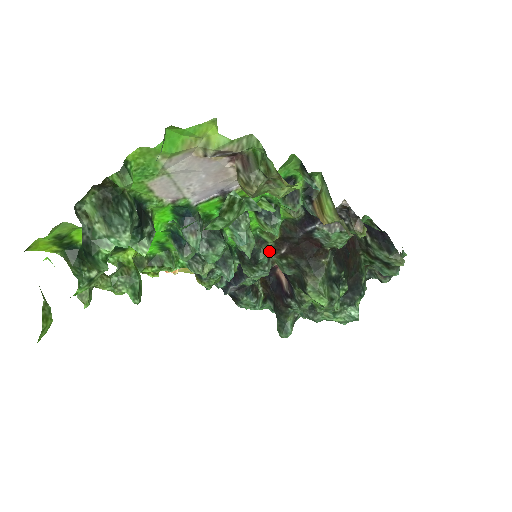
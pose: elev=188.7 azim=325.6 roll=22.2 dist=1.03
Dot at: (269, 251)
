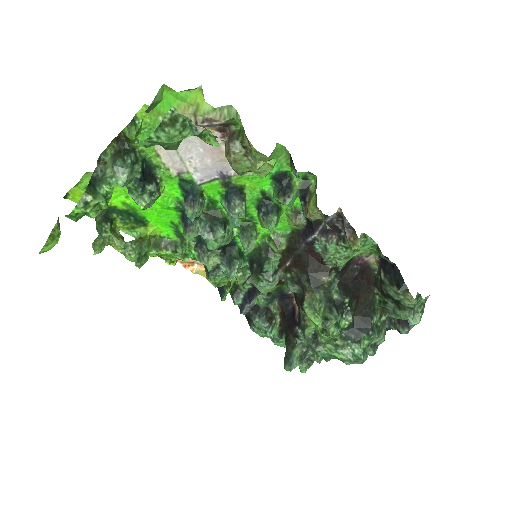
Dot at: (277, 264)
